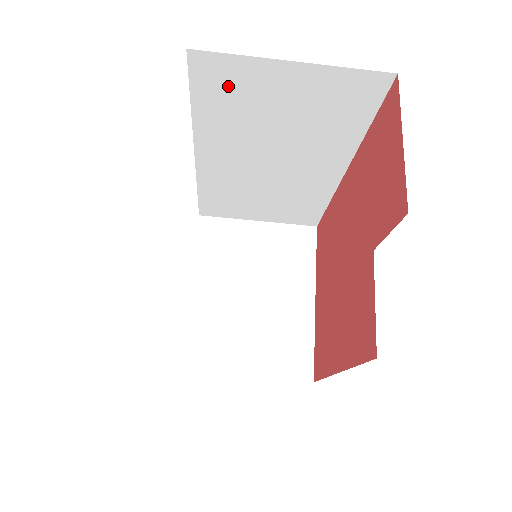
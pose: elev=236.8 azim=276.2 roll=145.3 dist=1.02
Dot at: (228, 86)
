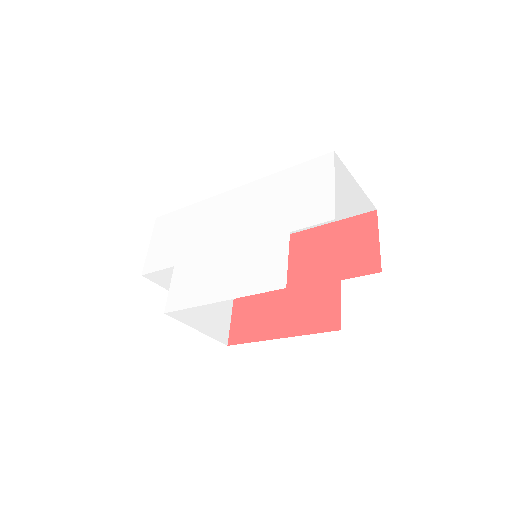
Dot at: occluded
